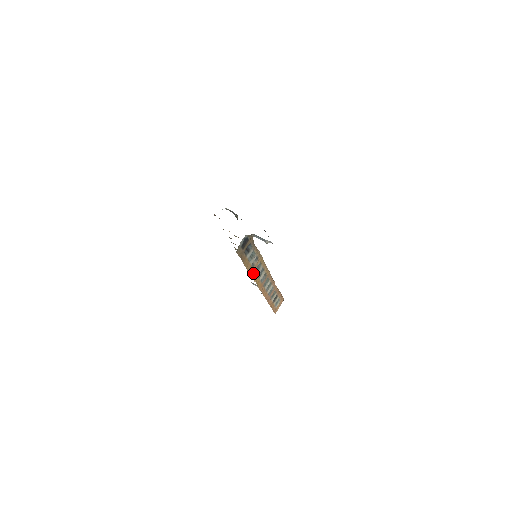
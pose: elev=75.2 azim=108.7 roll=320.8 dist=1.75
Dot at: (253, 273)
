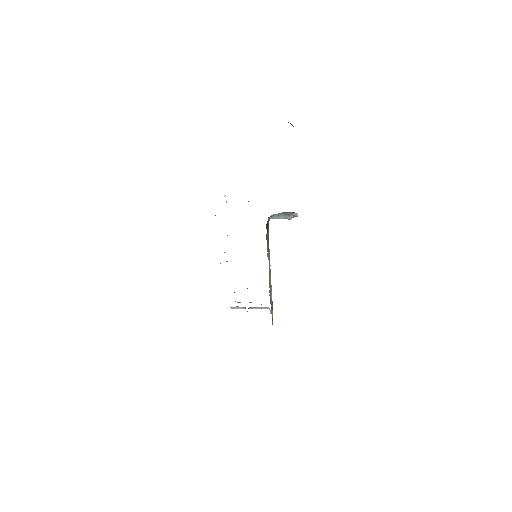
Dot at: occluded
